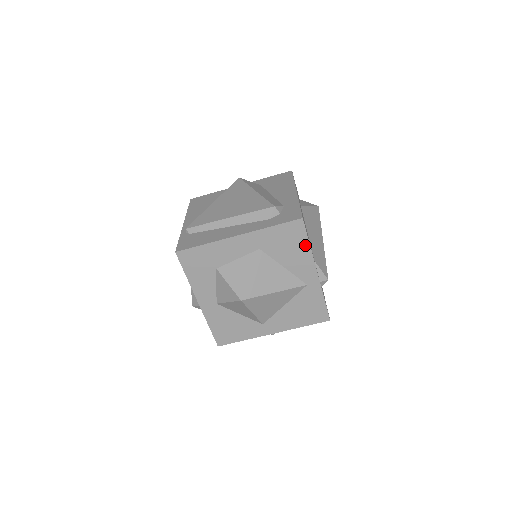
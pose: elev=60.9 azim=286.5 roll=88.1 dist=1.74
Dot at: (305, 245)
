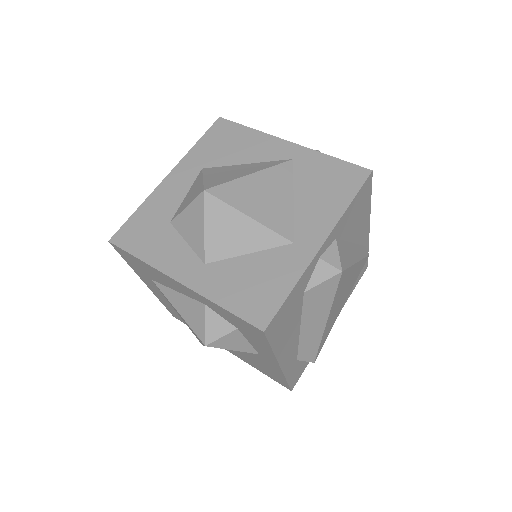
Dot at: (246, 132)
